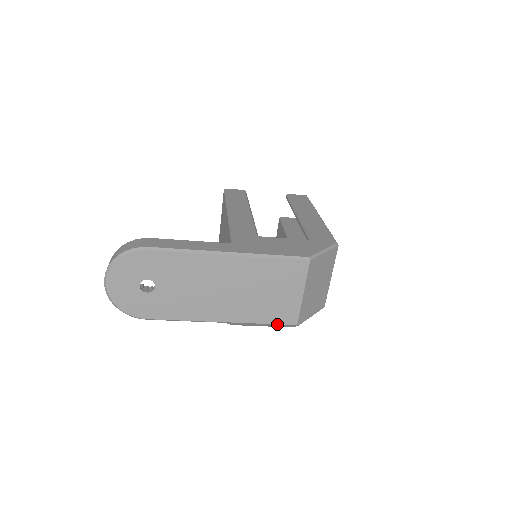
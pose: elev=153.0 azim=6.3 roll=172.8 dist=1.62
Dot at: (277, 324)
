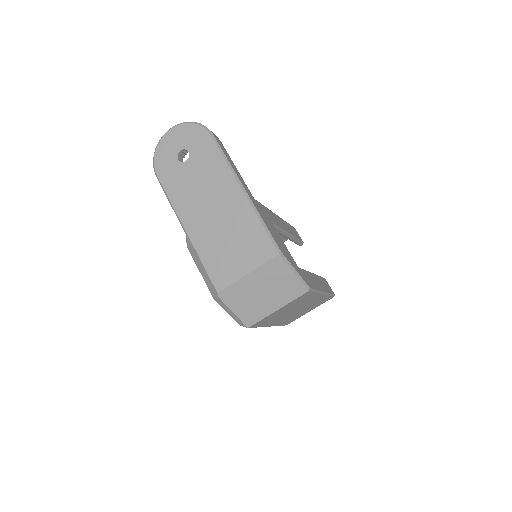
Dot at: (209, 276)
